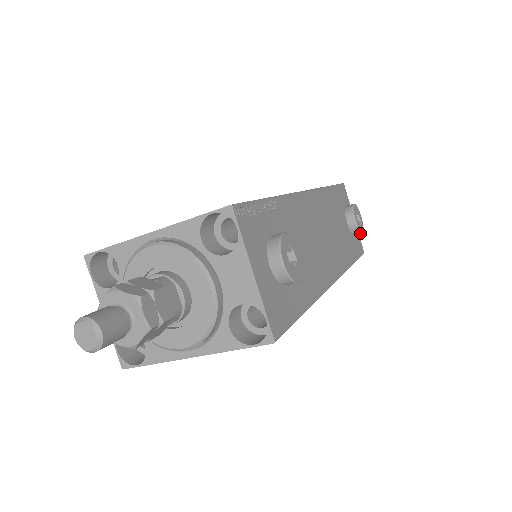
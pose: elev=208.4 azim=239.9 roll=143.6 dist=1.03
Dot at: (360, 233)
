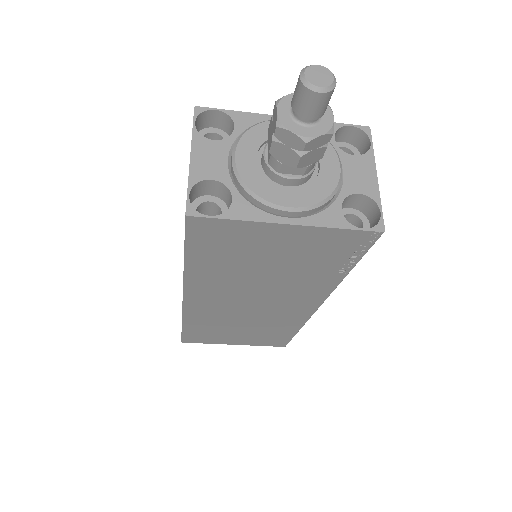
Dot at: occluded
